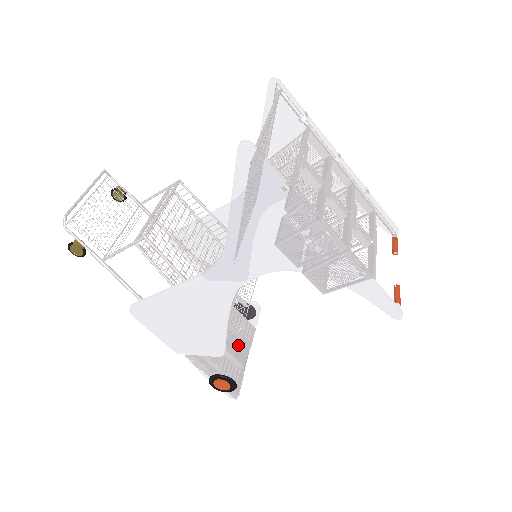
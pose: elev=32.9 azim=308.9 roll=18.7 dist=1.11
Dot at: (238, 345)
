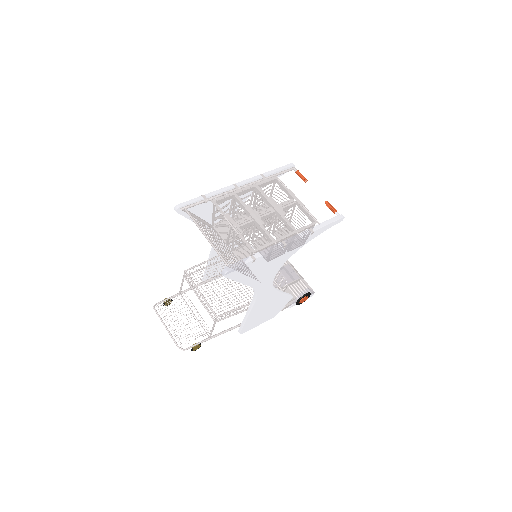
Dot at: (287, 274)
